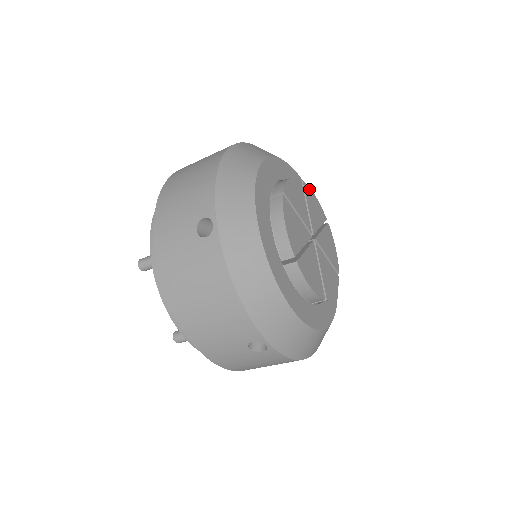
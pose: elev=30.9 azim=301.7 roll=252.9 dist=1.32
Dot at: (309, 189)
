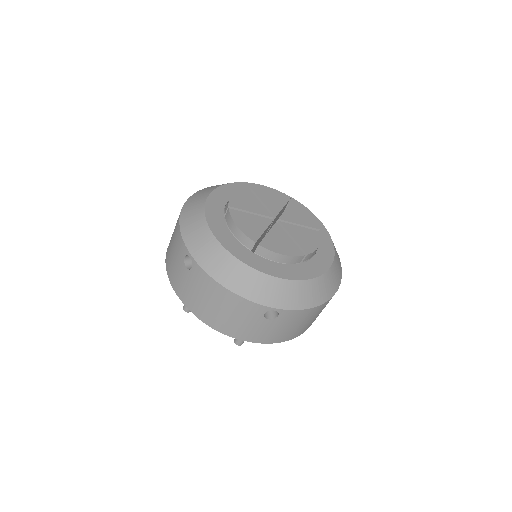
Dot at: (260, 189)
